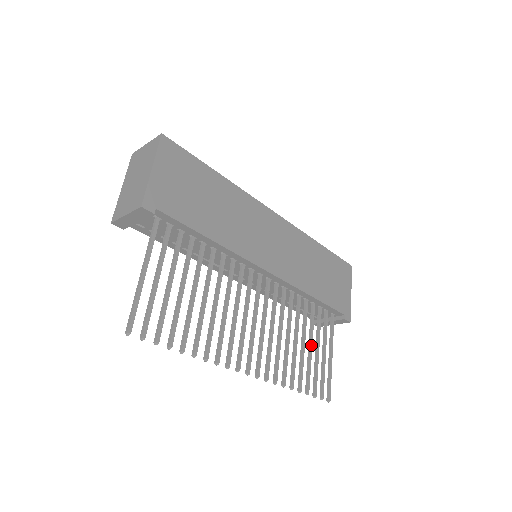
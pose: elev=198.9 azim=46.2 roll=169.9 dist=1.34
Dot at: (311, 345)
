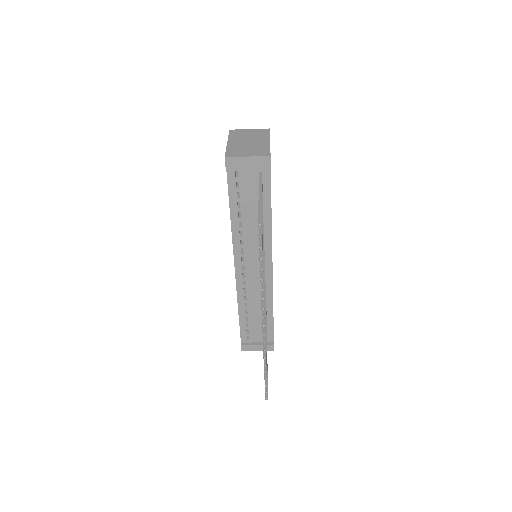
Dot at: occluded
